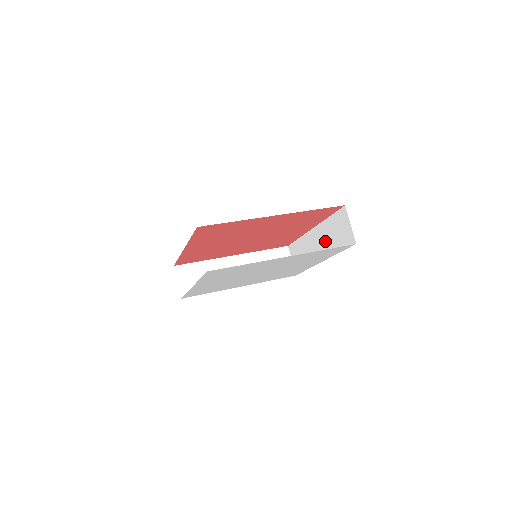
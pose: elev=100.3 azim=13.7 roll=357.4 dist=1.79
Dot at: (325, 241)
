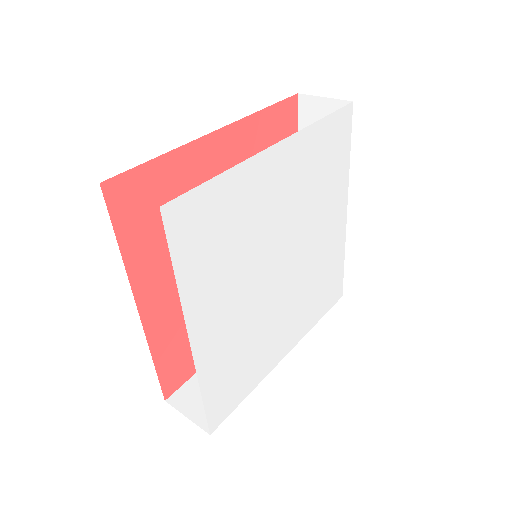
Dot at: occluded
